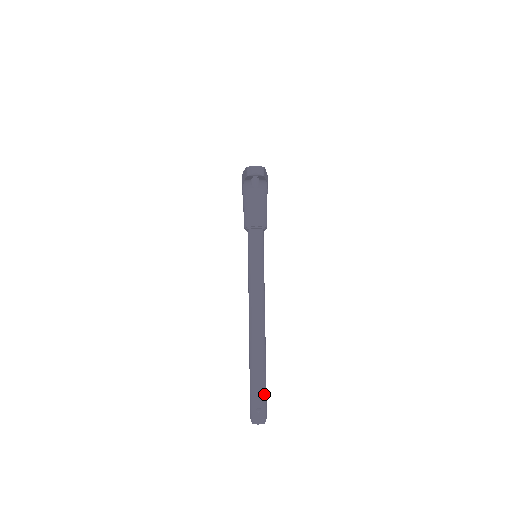
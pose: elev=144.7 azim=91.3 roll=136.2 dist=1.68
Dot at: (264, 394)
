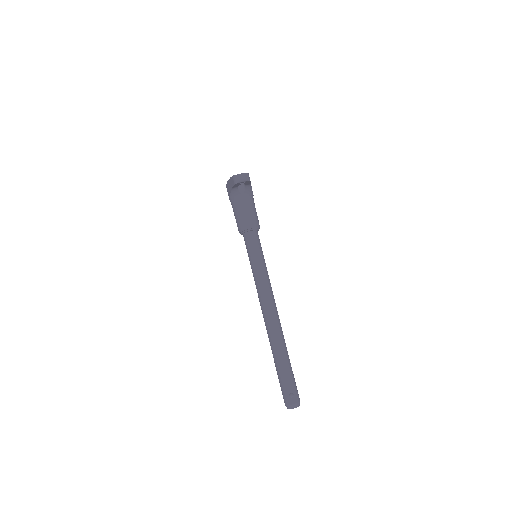
Dot at: (293, 380)
